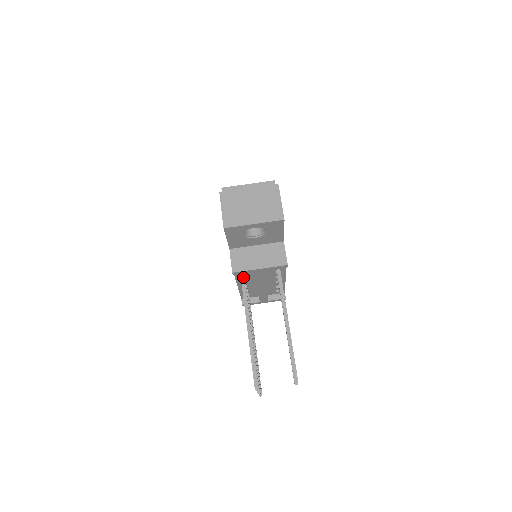
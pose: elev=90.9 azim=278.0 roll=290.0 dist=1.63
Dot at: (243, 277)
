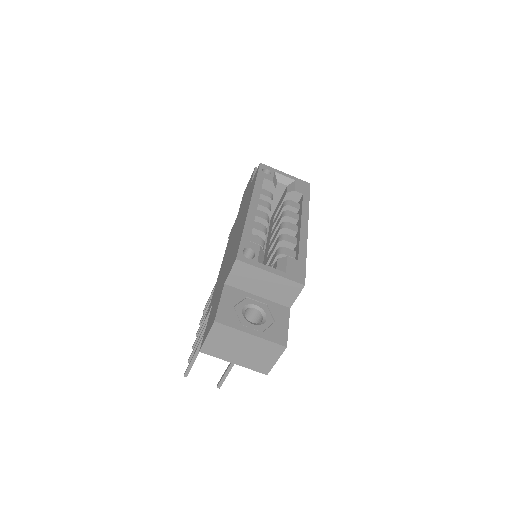
Dot at: occluded
